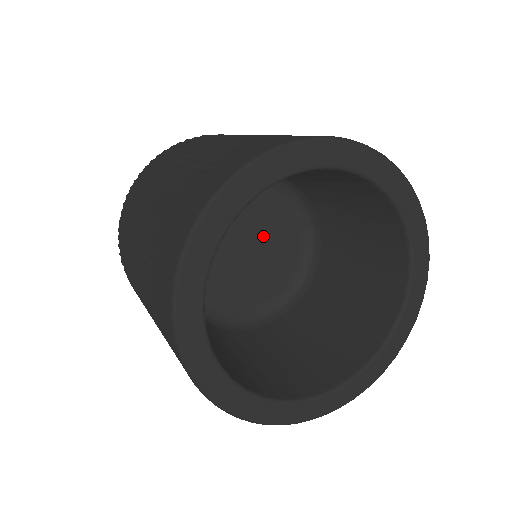
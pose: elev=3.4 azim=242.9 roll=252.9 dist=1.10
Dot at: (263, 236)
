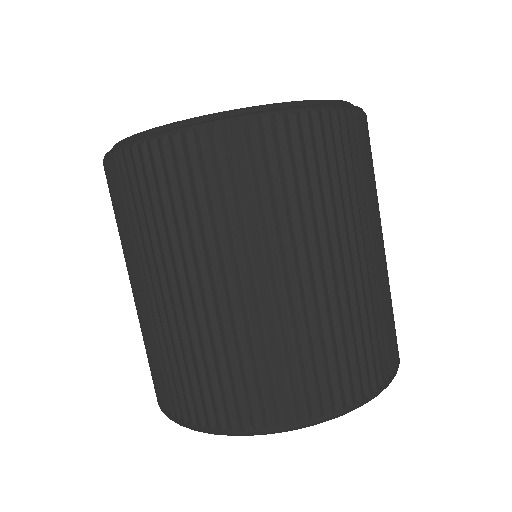
Dot at: occluded
